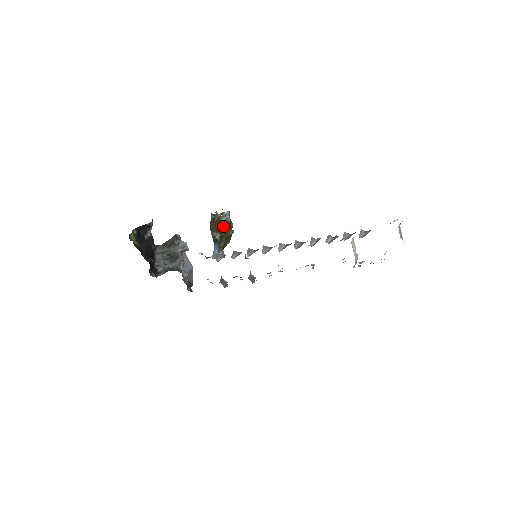
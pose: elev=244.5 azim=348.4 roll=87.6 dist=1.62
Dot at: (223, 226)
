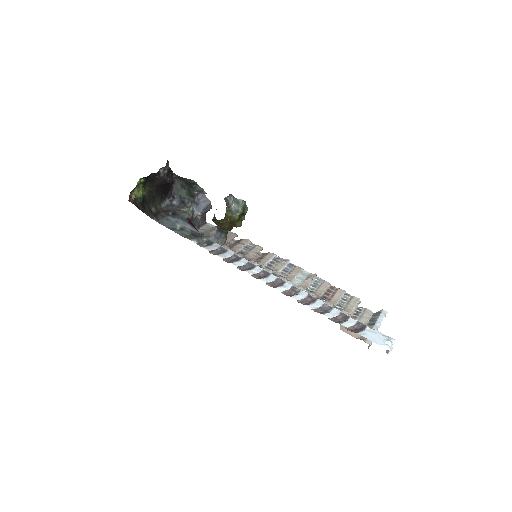
Dot at: (229, 220)
